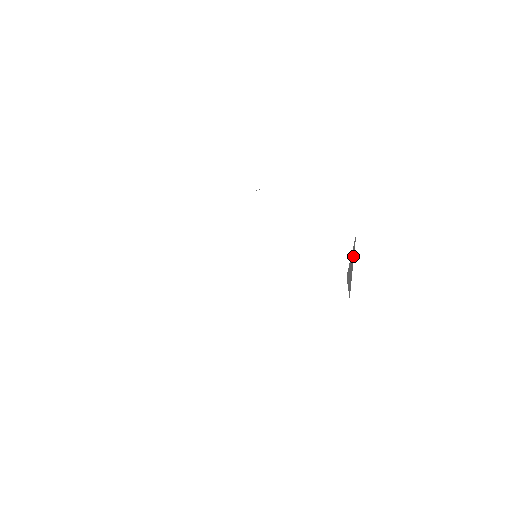
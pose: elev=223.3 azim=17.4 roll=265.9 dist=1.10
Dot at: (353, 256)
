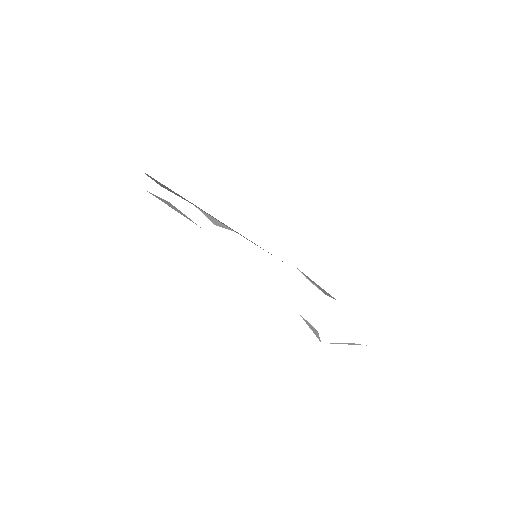
Dot at: occluded
